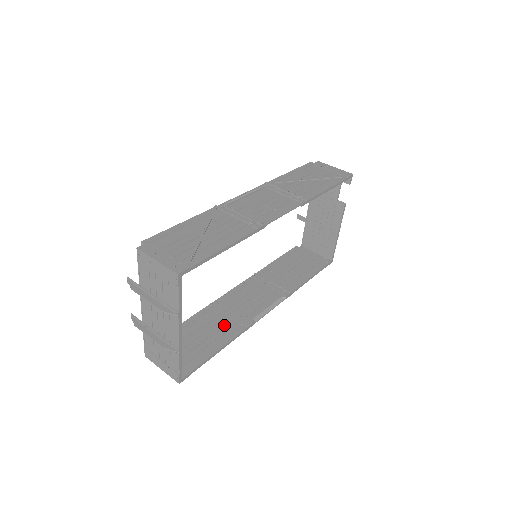
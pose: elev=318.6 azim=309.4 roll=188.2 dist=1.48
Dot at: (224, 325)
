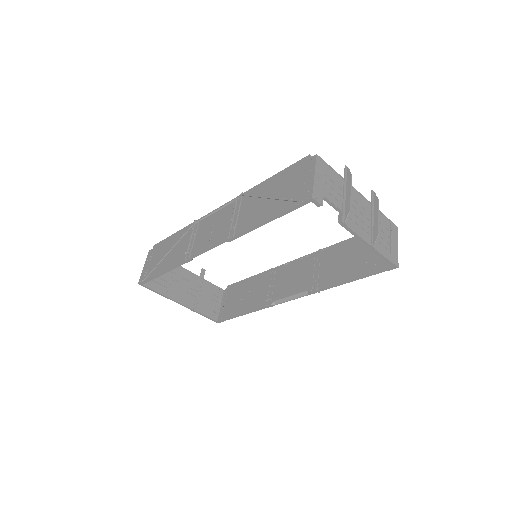
Dot at: (259, 295)
